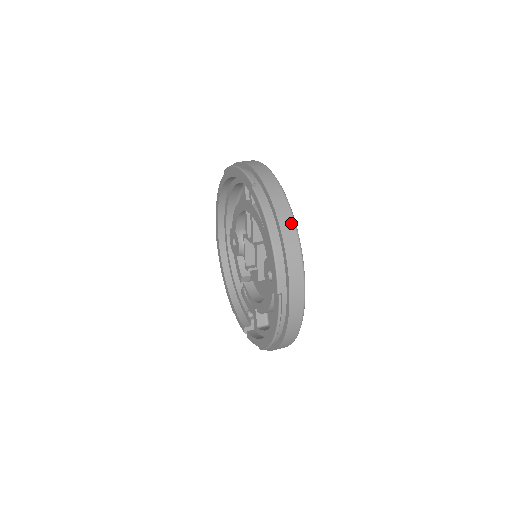
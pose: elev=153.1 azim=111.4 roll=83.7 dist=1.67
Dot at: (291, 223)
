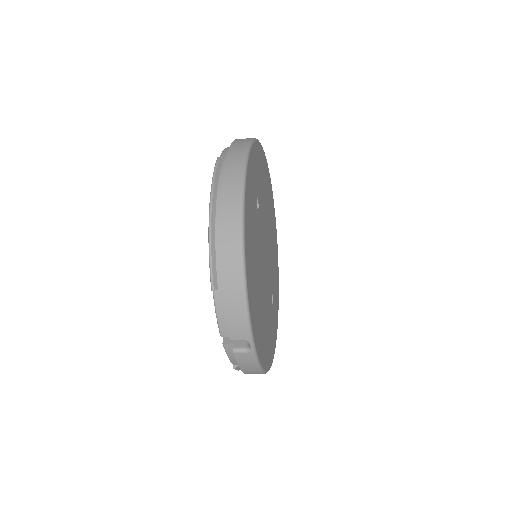
Dot at: occluded
